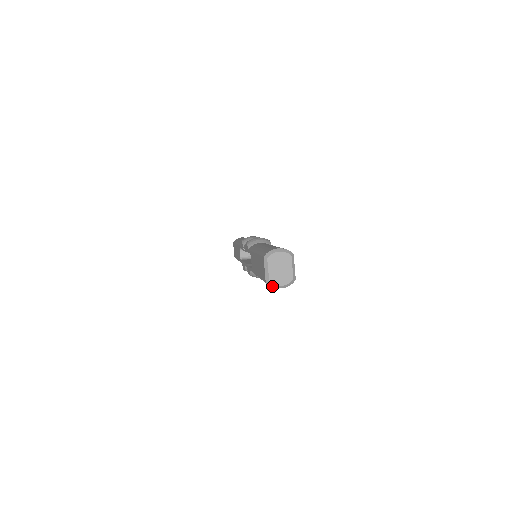
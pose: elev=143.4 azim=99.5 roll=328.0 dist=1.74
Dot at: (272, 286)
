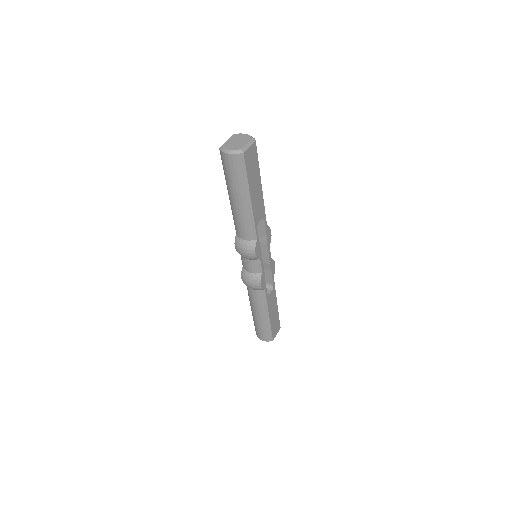
Dot at: (222, 150)
